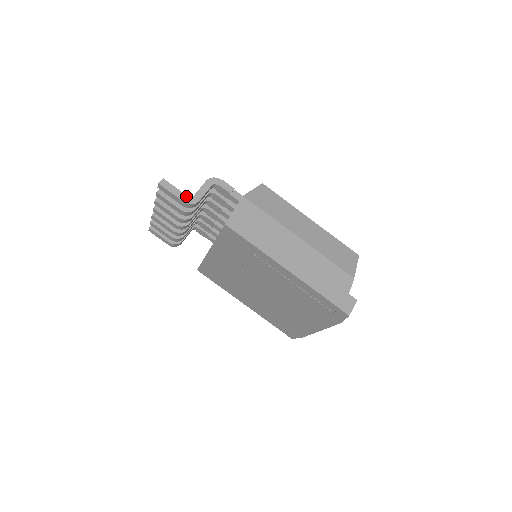
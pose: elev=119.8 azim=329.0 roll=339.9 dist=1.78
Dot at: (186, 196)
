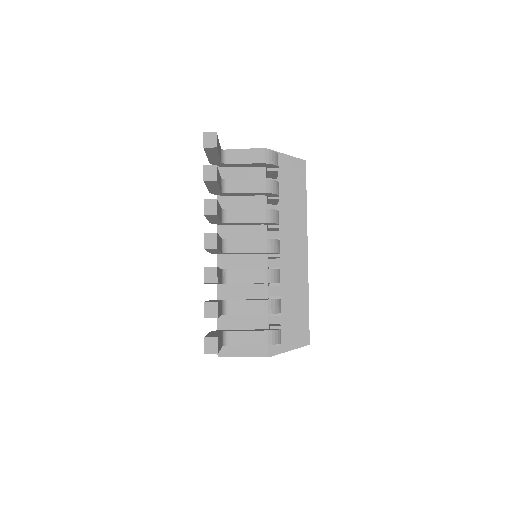
Dot at: (221, 347)
